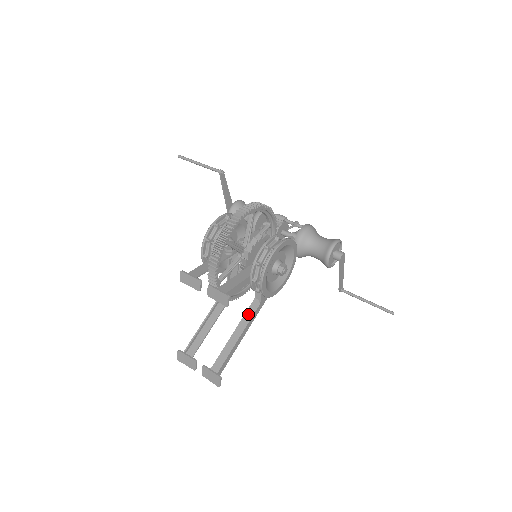
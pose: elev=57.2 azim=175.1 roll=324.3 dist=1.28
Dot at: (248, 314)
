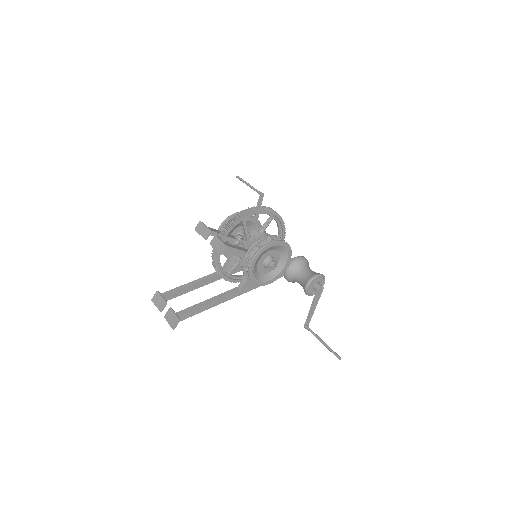
Dot at: (226, 293)
